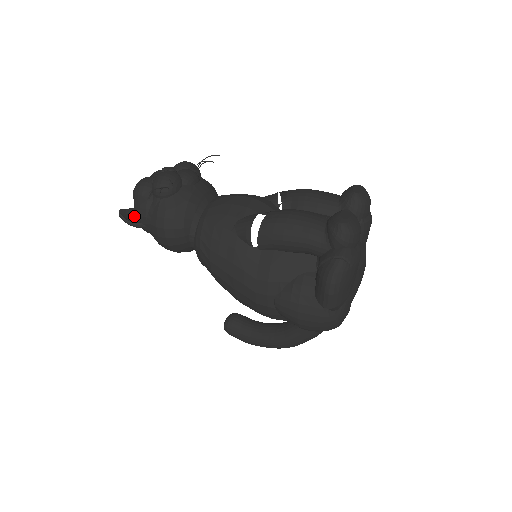
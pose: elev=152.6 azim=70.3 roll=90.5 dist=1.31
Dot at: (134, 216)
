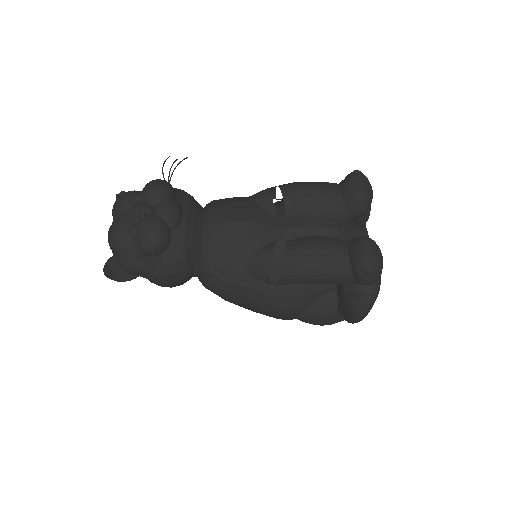
Dot at: (119, 267)
